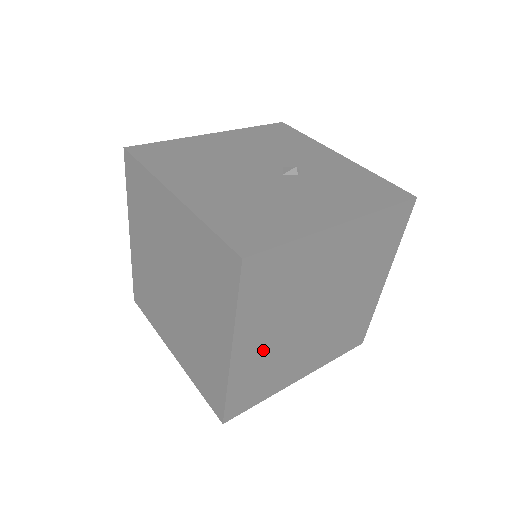
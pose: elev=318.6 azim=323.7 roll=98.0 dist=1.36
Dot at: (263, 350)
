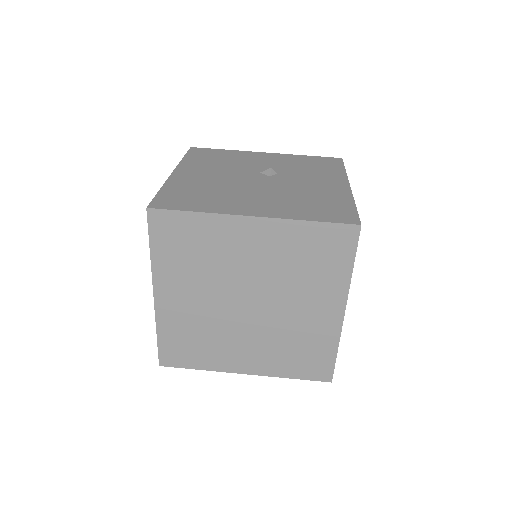
Dot at: occluded
